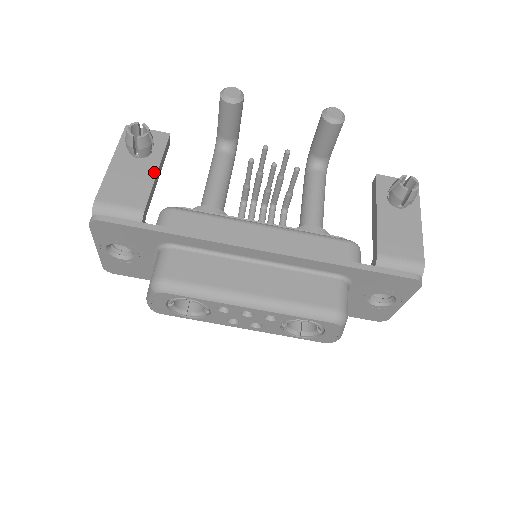
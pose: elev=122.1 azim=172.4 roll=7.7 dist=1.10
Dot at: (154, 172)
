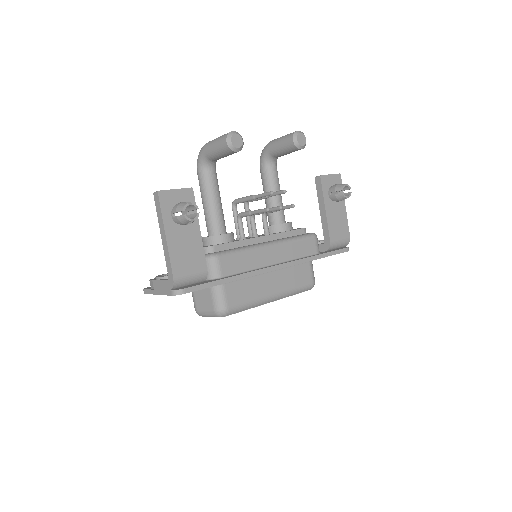
Dot at: (199, 233)
